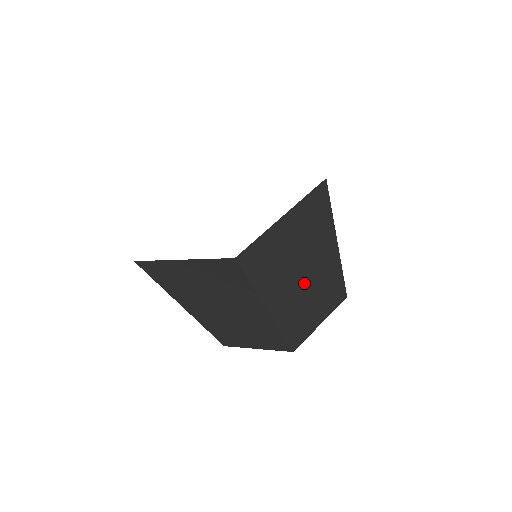
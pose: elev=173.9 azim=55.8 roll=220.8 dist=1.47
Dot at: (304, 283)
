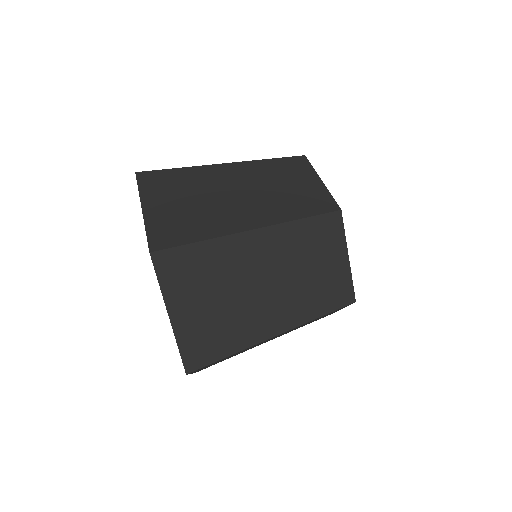
Dot at: (275, 337)
